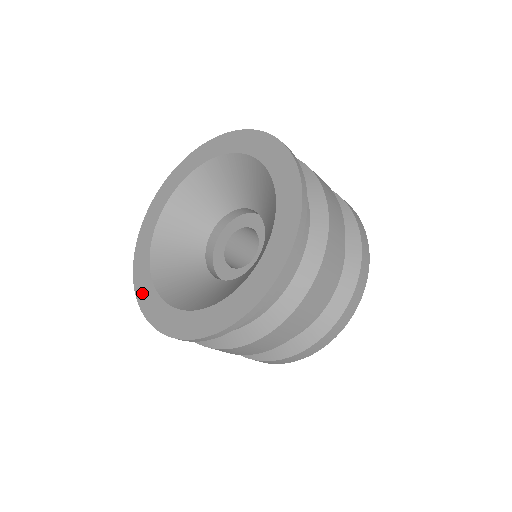
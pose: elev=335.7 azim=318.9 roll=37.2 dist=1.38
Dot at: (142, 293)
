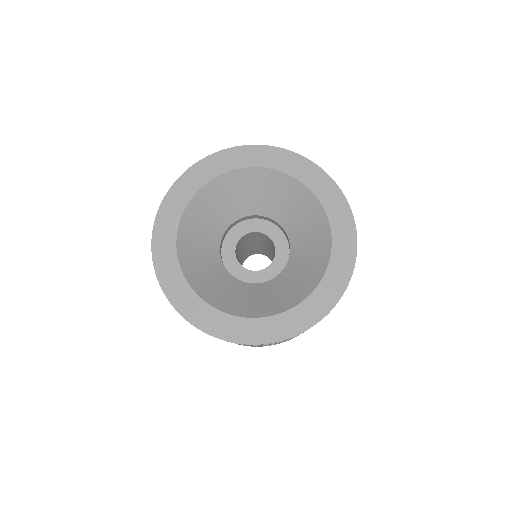
Dot at: (183, 185)
